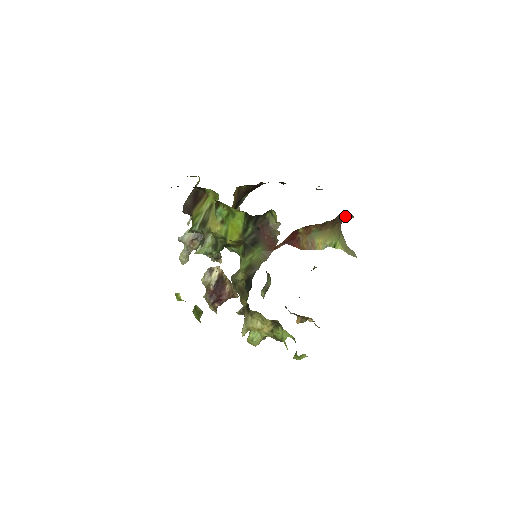
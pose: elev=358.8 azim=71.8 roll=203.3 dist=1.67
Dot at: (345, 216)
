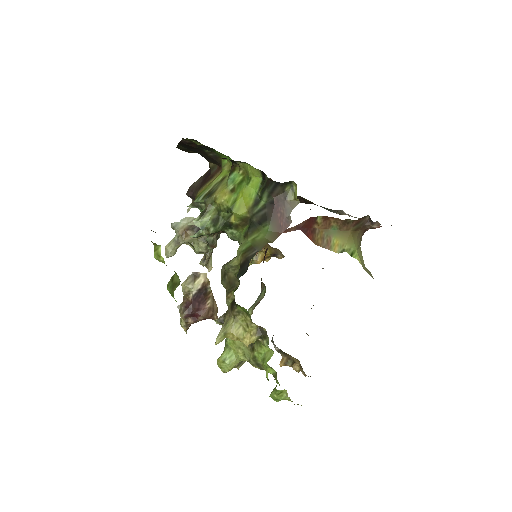
Dot at: (370, 223)
